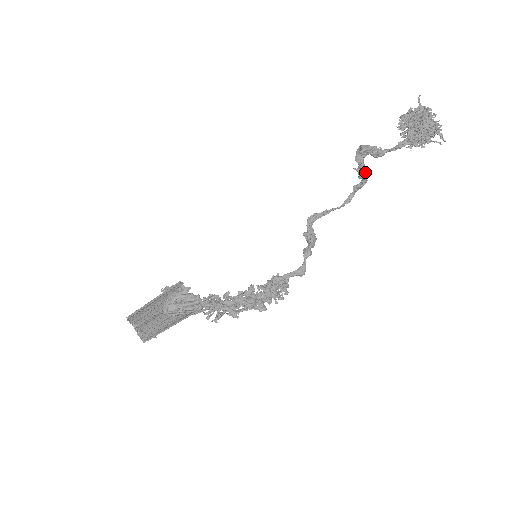
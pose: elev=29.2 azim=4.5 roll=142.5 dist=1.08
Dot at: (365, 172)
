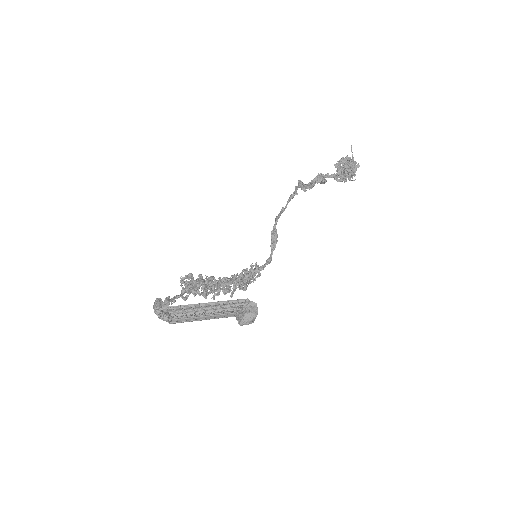
Dot at: occluded
